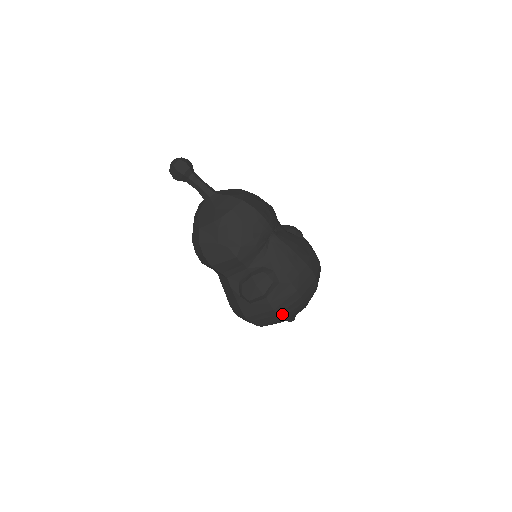
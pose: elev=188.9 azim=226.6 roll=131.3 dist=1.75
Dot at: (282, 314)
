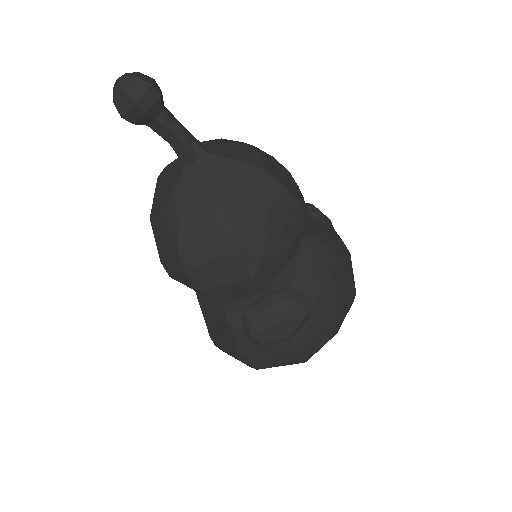
Dot at: (308, 356)
